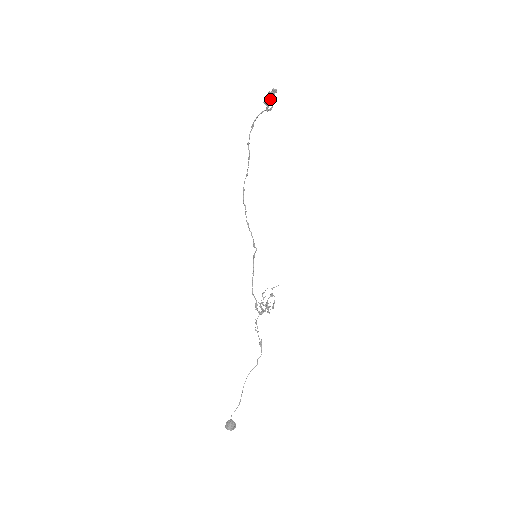
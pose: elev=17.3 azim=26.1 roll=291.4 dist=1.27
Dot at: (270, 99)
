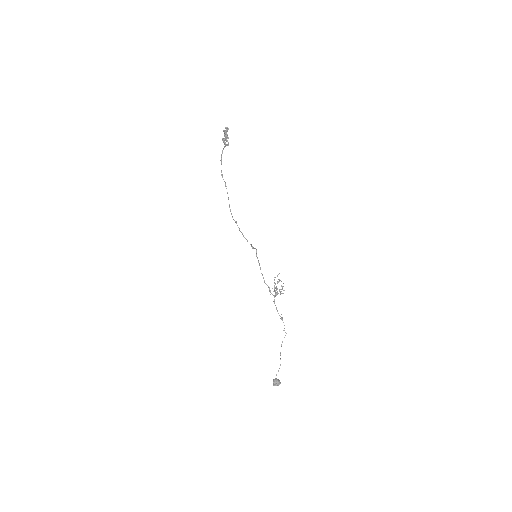
Dot at: (225, 137)
